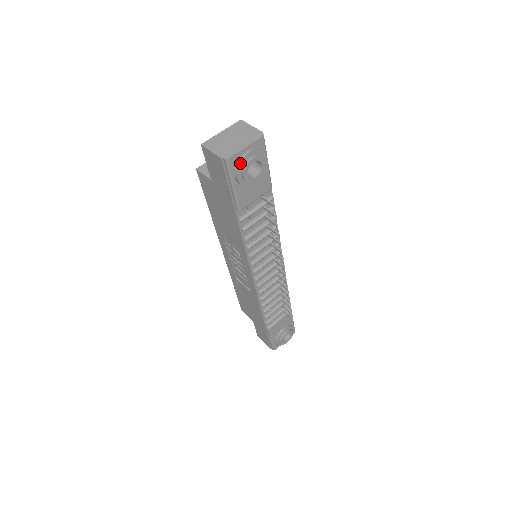
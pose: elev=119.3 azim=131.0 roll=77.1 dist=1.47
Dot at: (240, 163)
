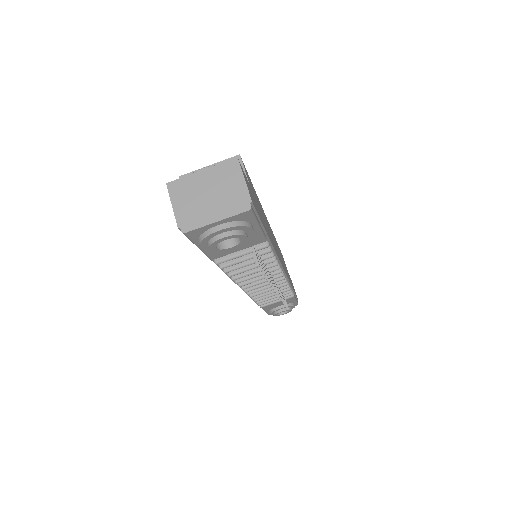
Dot at: (204, 238)
